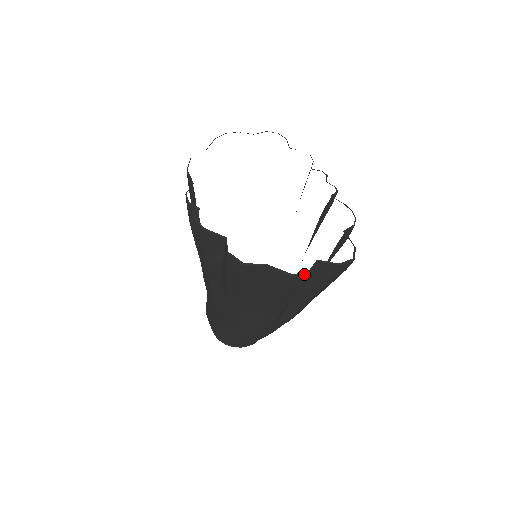
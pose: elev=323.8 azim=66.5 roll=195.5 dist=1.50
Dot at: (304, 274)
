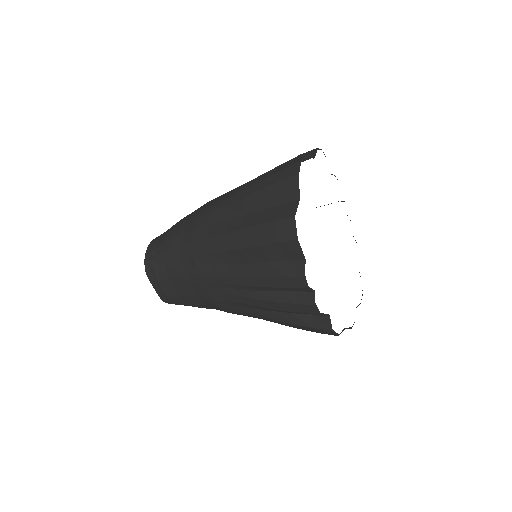
Dot at: occluded
